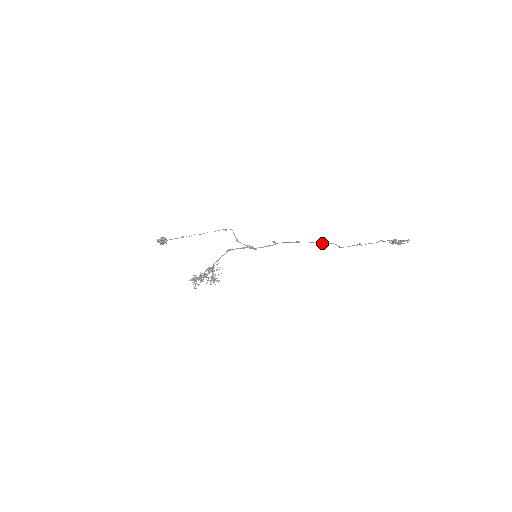
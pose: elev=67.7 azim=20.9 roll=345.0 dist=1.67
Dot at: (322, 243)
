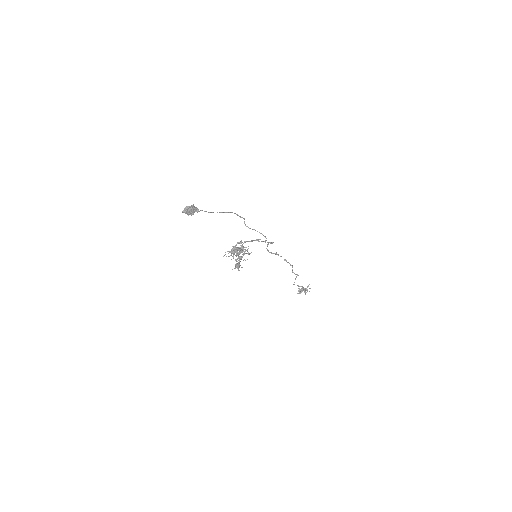
Dot at: occluded
